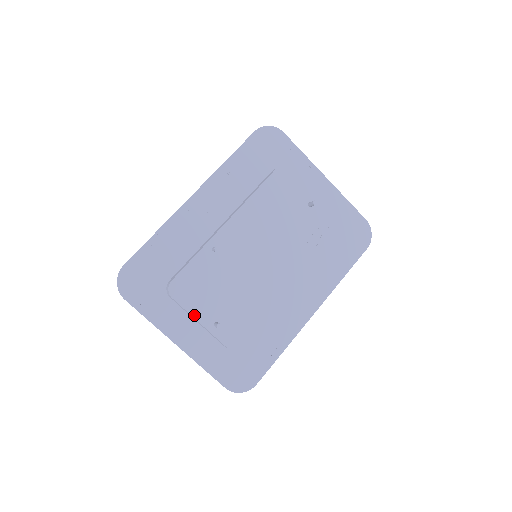
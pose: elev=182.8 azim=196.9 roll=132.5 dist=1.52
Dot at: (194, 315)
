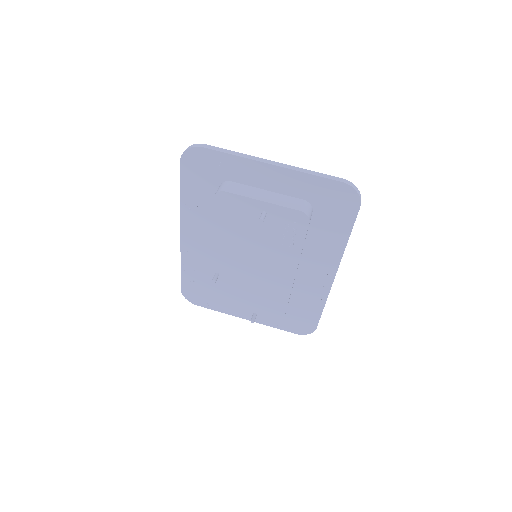
Dot at: (237, 313)
